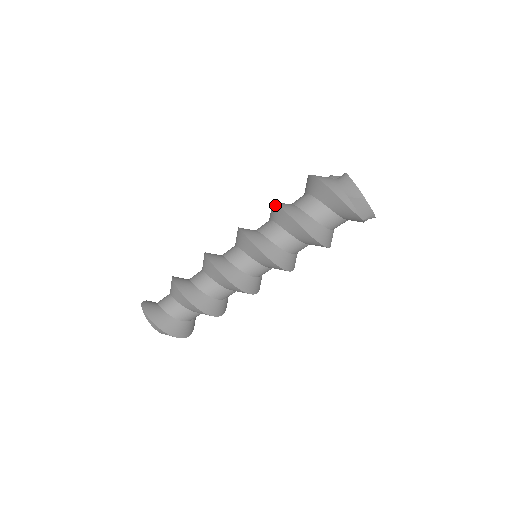
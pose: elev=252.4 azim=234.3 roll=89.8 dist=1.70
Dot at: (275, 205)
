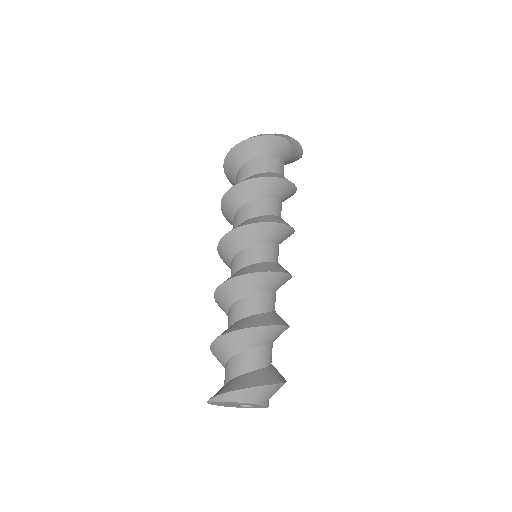
Dot at: (222, 206)
